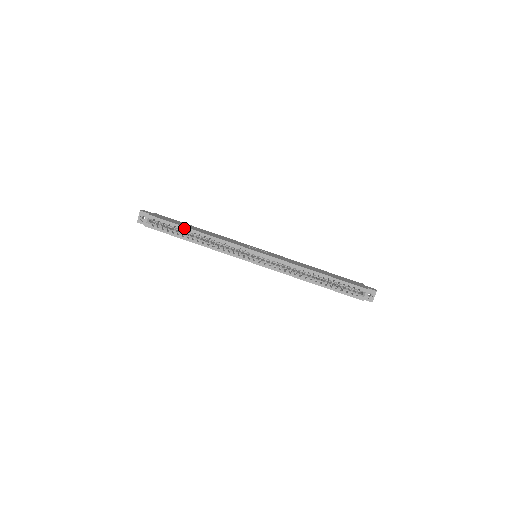
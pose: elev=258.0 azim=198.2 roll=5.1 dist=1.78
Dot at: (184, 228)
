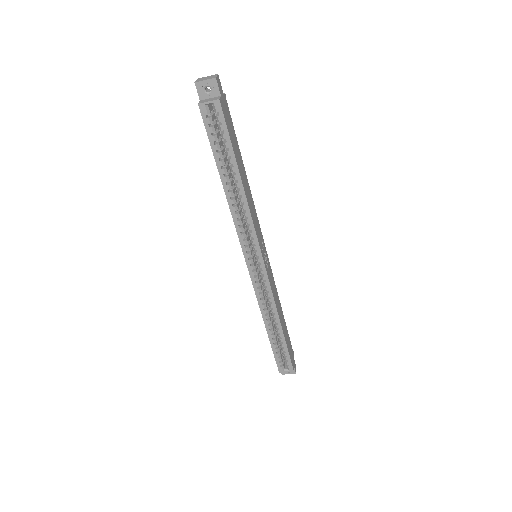
Dot at: (235, 163)
